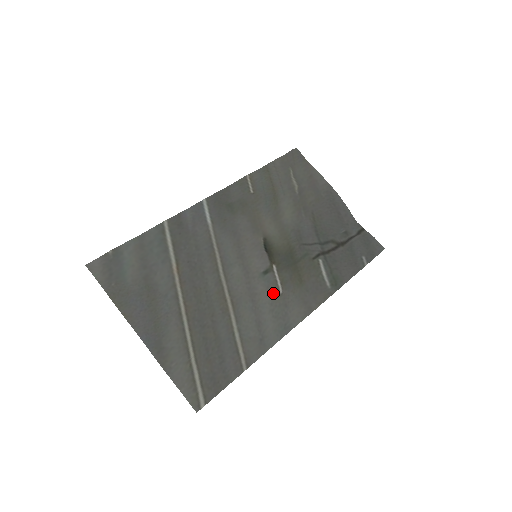
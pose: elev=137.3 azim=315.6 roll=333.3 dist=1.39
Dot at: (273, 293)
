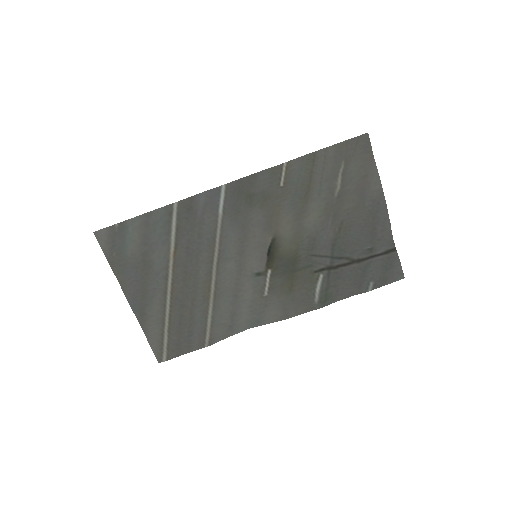
Dot at: (258, 293)
